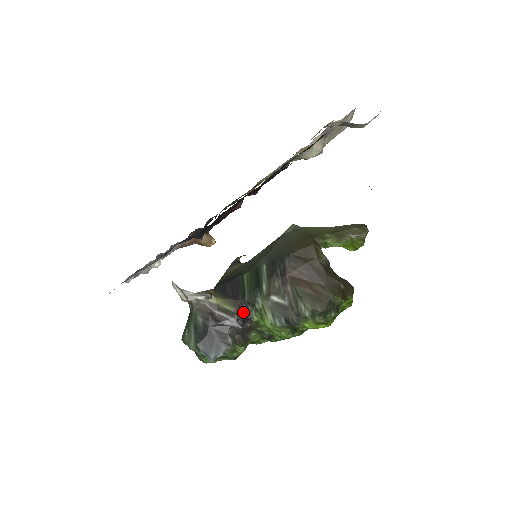
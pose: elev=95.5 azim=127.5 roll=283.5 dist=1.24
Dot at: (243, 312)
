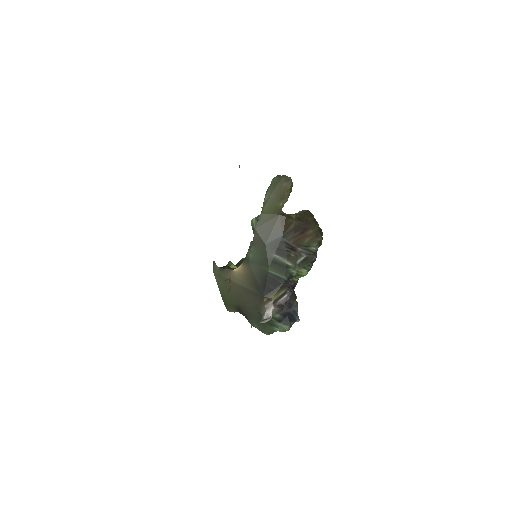
Dot at: (290, 285)
